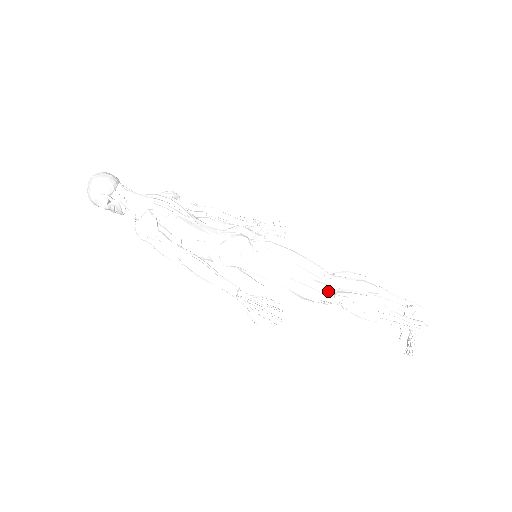
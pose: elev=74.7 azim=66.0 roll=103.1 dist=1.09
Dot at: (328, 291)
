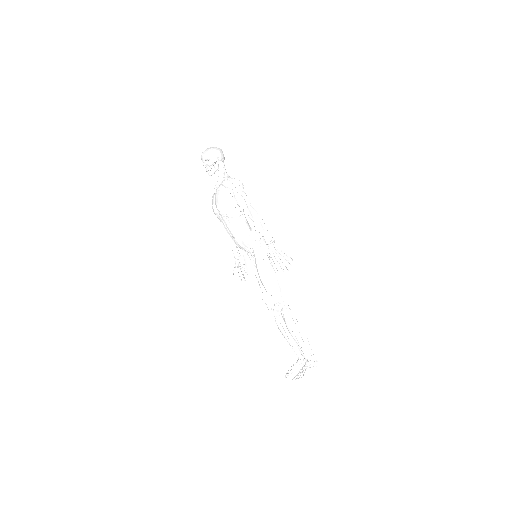
Dot at: (284, 301)
